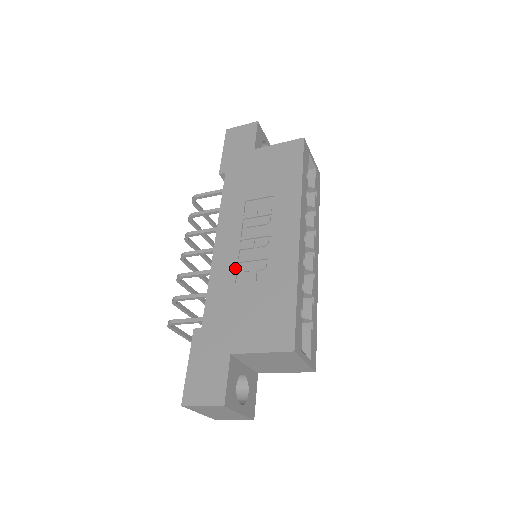
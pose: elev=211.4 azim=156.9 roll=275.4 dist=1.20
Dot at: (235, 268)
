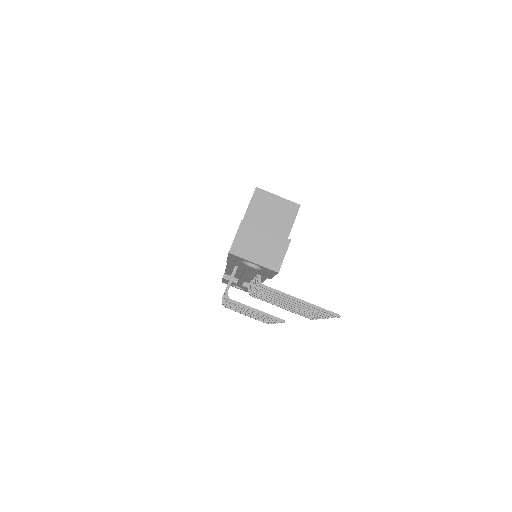
Dot at: occluded
